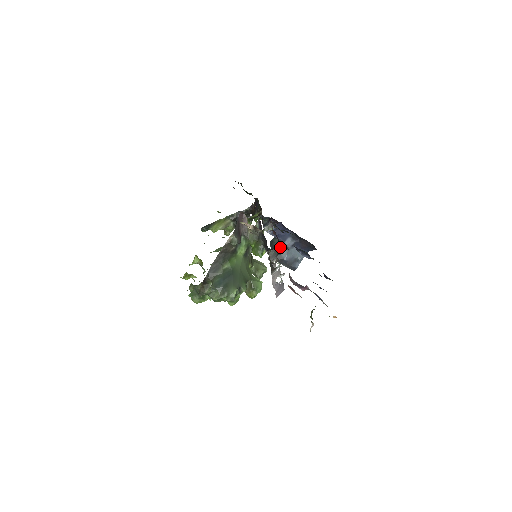
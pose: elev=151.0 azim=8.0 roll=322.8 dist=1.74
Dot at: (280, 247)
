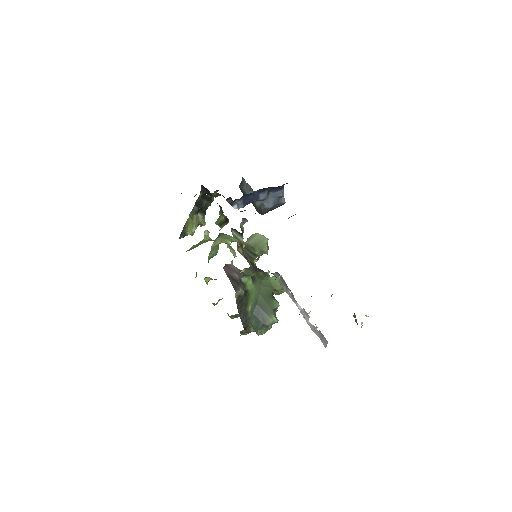
Dot at: occluded
